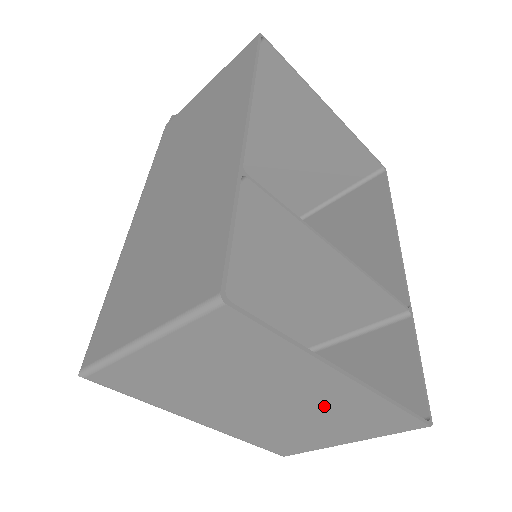
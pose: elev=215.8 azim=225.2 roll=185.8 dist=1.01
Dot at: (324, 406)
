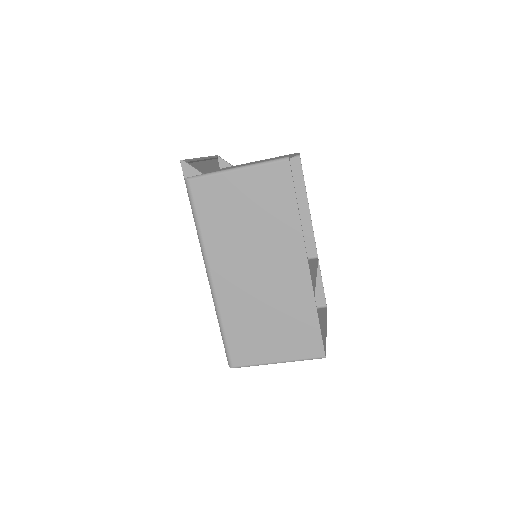
Dot at: occluded
